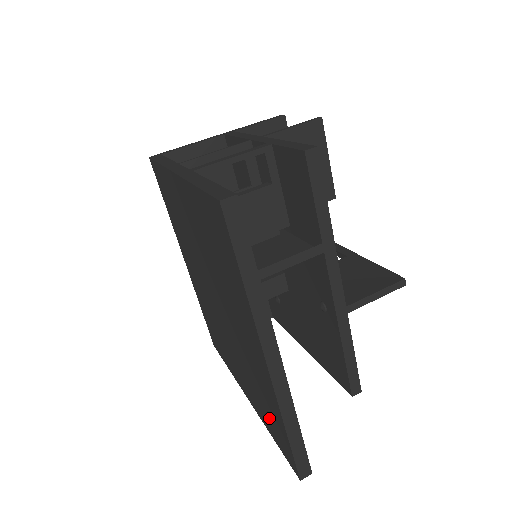
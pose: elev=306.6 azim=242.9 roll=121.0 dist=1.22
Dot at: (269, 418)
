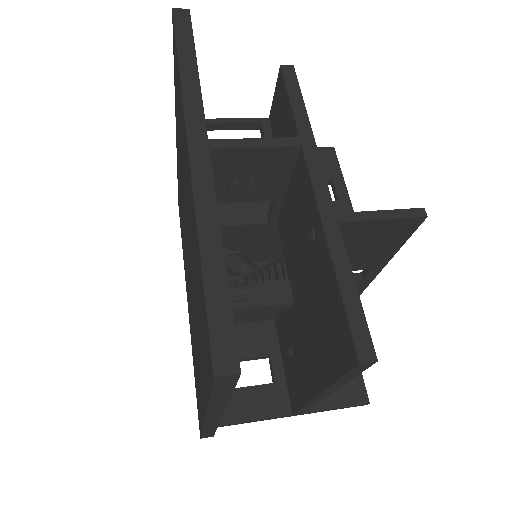
Dot at: (202, 332)
